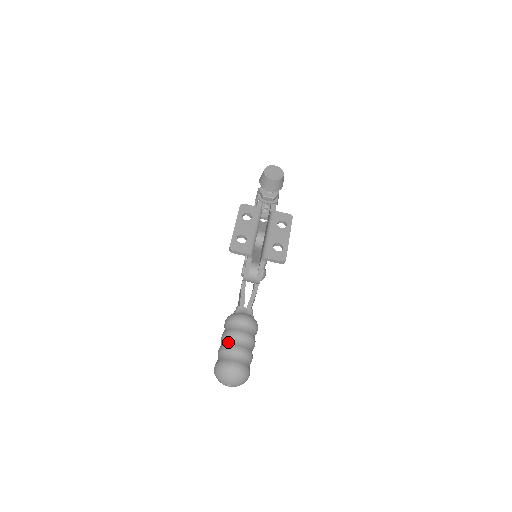
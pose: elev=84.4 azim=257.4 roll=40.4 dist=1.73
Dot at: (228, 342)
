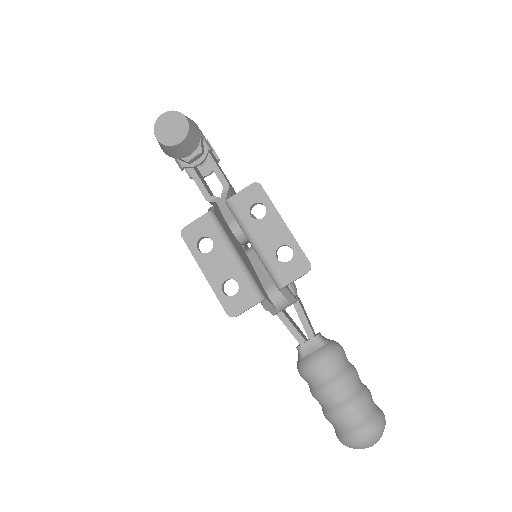
Dot at: (329, 406)
